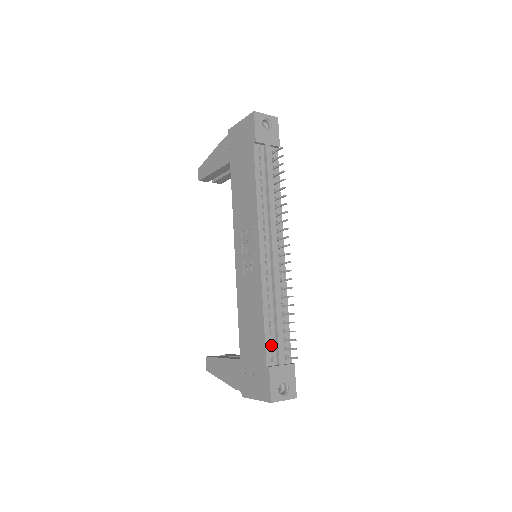
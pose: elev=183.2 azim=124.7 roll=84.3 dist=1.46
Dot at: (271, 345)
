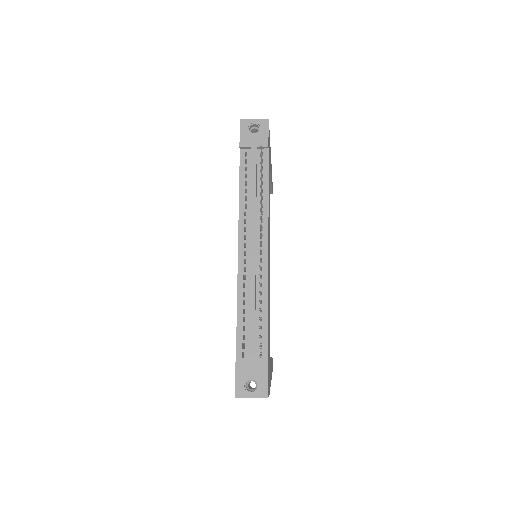
Dot at: (243, 341)
